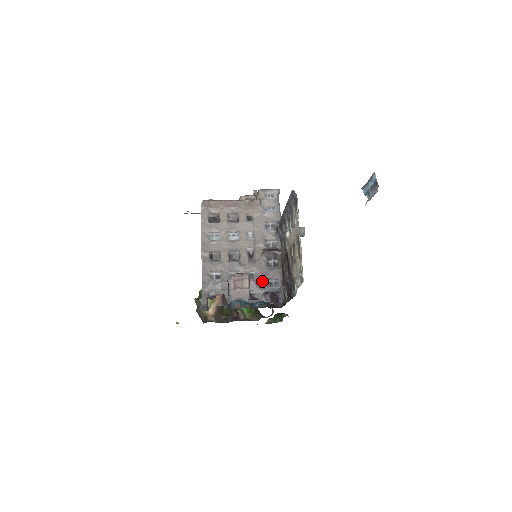
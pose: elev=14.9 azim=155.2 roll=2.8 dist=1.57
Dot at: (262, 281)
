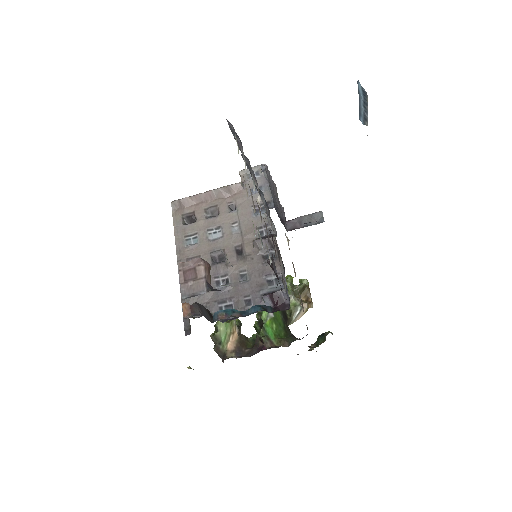
Dot at: (258, 281)
